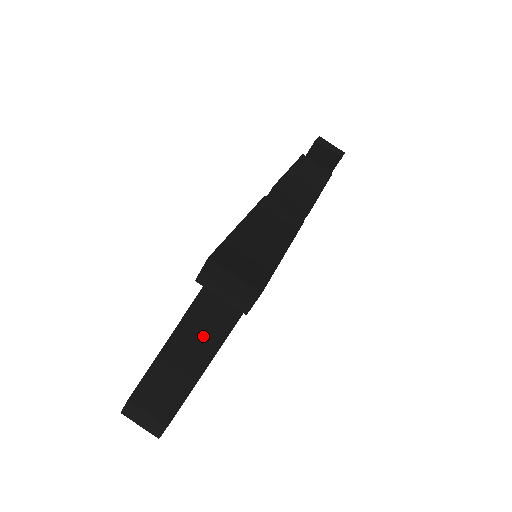
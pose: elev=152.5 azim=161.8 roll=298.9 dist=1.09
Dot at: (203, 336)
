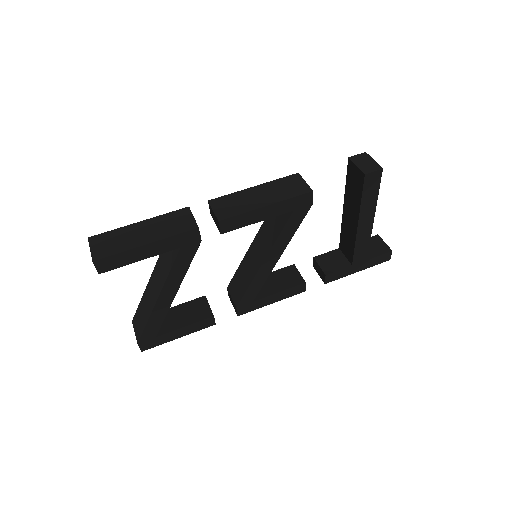
Dot at: (152, 294)
